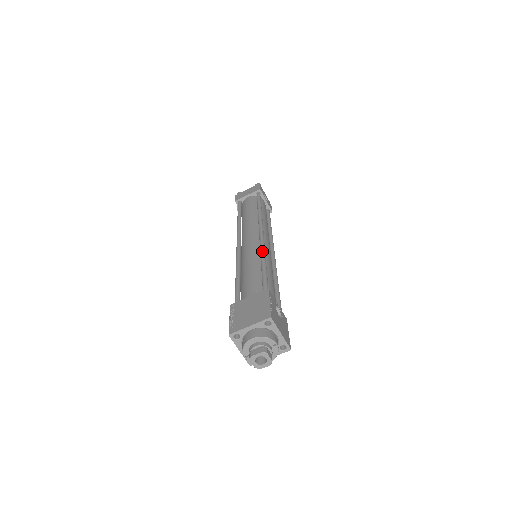
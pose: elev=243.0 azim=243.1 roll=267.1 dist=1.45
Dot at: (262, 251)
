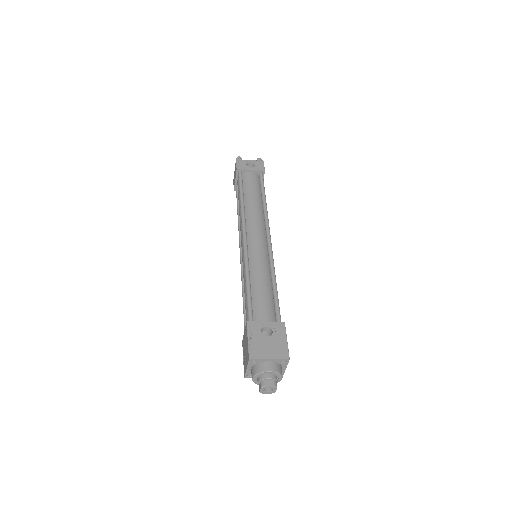
Dot at: (244, 266)
